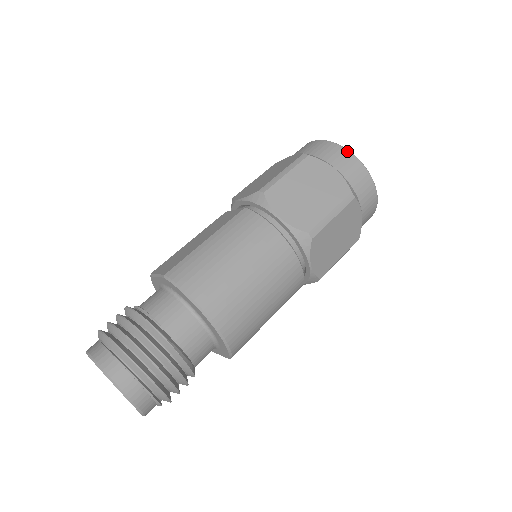
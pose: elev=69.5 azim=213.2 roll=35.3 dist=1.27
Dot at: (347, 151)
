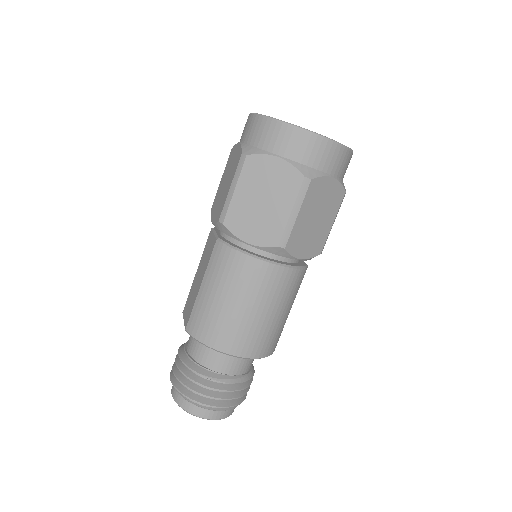
Dot at: (284, 125)
